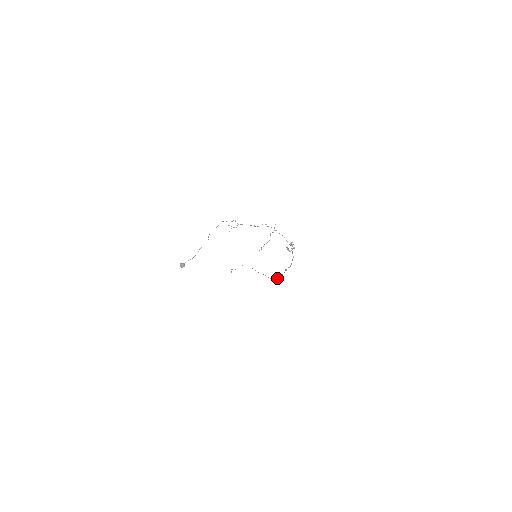
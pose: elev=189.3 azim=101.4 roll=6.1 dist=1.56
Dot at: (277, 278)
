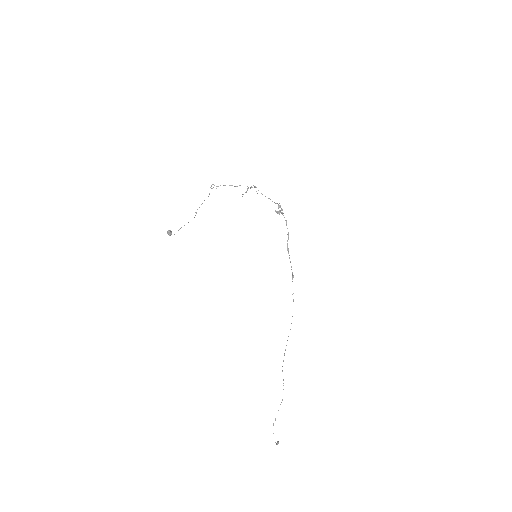
Dot at: occluded
